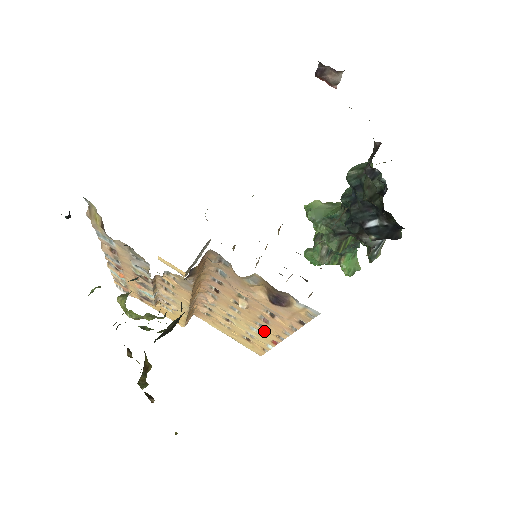
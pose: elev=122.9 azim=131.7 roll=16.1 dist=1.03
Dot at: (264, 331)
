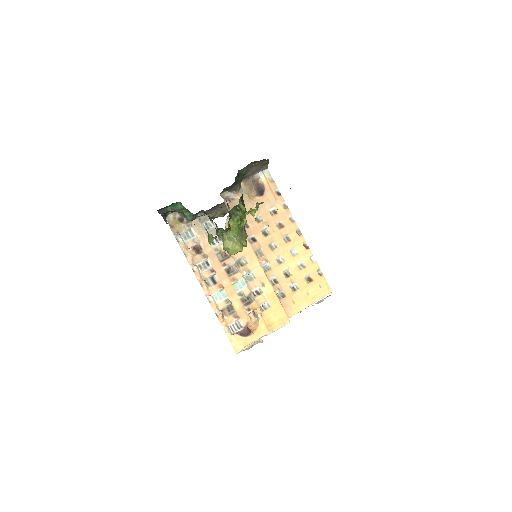
Dot at: (293, 241)
